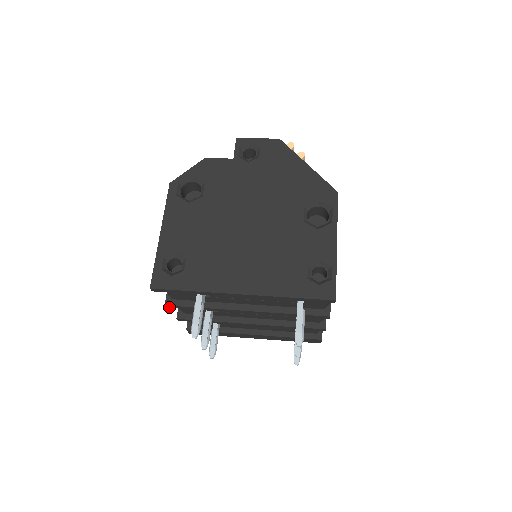
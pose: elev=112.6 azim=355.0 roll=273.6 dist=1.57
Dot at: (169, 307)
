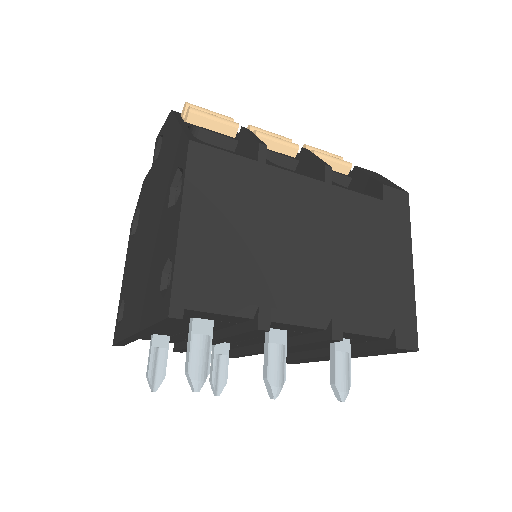
Dot at: (181, 352)
